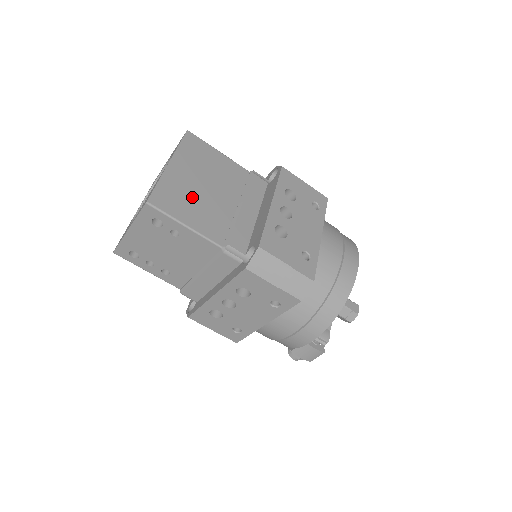
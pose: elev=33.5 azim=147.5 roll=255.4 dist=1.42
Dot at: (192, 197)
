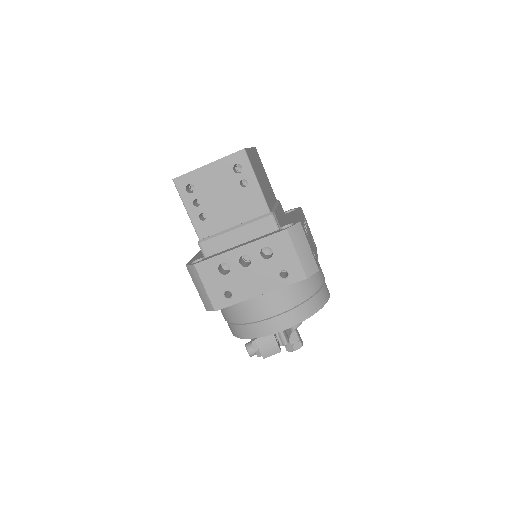
Dot at: (259, 174)
